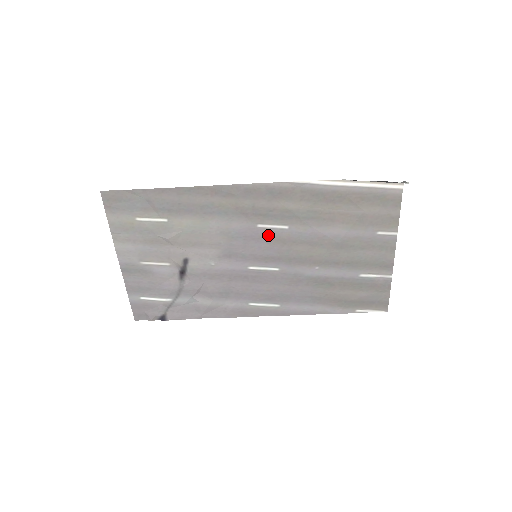
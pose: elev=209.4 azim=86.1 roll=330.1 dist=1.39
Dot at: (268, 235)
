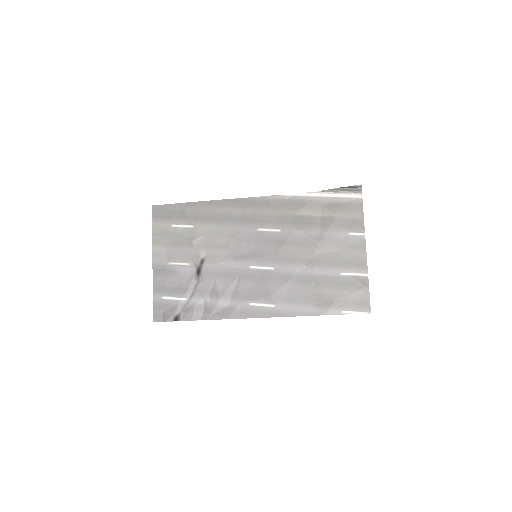
Dot at: (265, 237)
